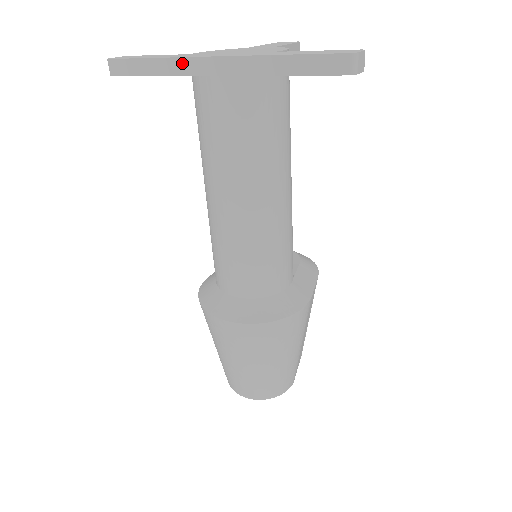
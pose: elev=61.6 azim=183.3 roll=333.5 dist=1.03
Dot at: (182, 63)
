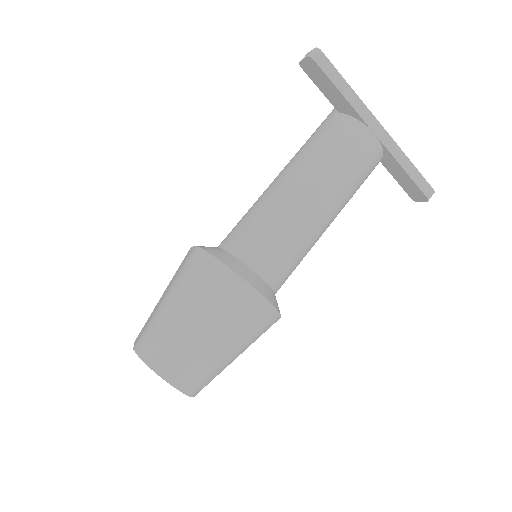
Dot at: (363, 108)
